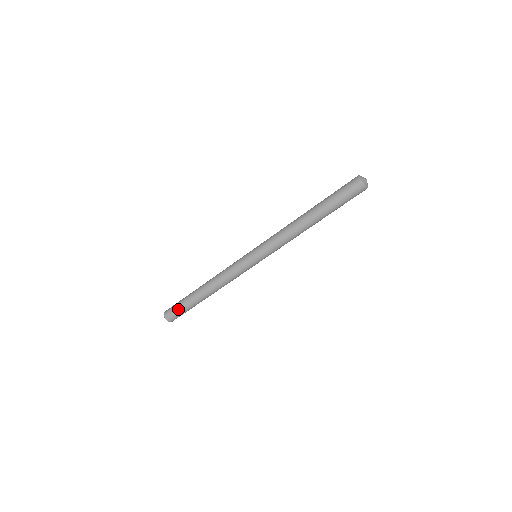
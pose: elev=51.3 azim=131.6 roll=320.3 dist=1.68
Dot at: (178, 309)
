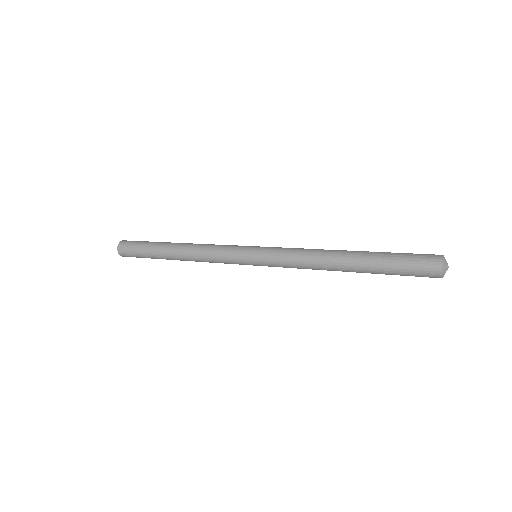
Dot at: (139, 257)
